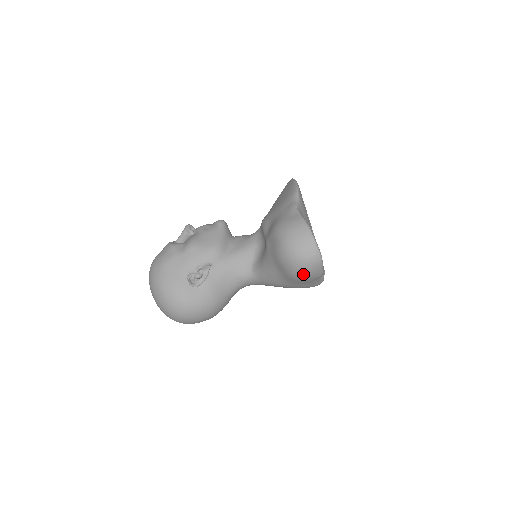
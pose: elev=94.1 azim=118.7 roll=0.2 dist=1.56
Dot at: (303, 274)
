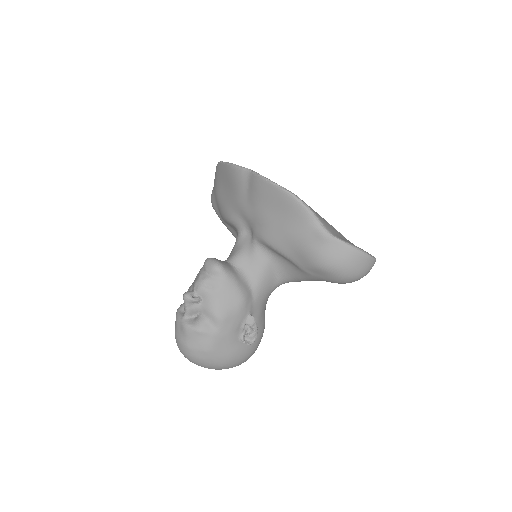
Dot at: occluded
